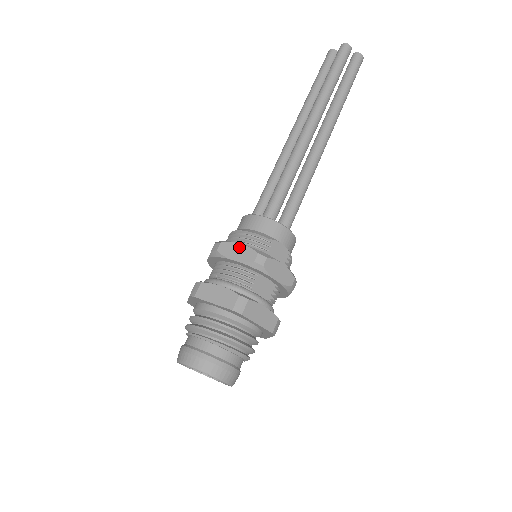
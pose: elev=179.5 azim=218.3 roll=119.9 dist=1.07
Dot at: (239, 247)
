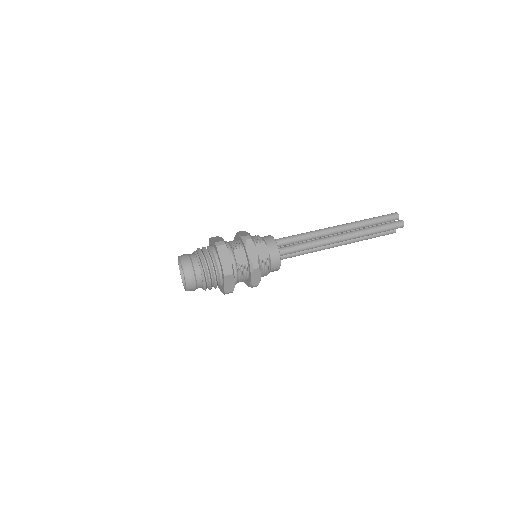
Dot at: (246, 233)
